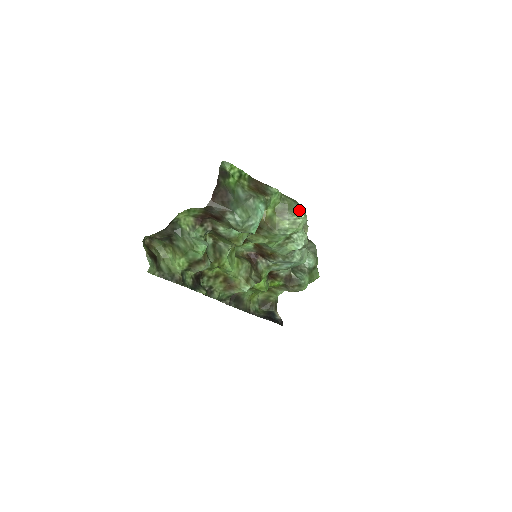
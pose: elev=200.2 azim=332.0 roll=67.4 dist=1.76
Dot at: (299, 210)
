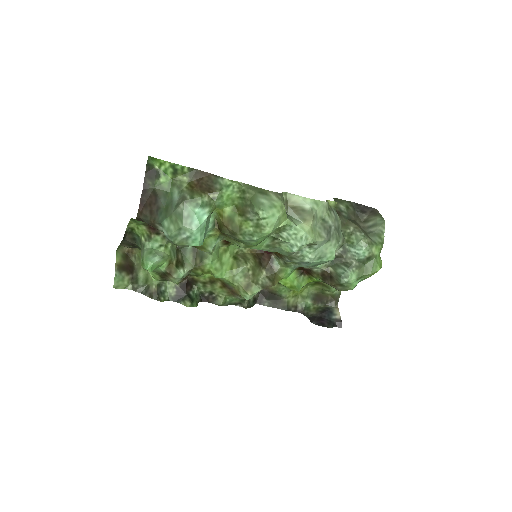
Dot at: (259, 207)
